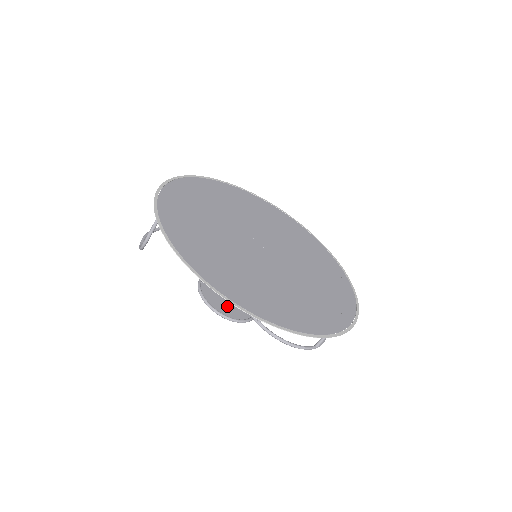
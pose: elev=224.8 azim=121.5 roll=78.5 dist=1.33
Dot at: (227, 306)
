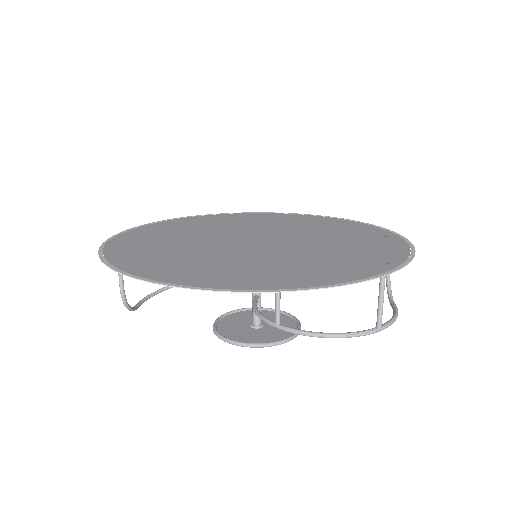
Dot at: (254, 334)
